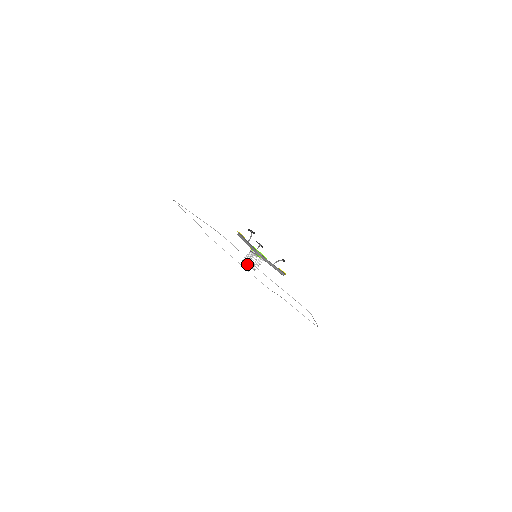
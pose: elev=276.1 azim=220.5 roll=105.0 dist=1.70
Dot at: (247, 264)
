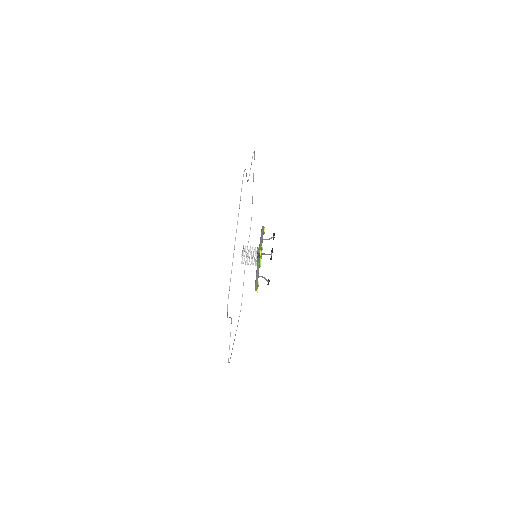
Dot at: occluded
